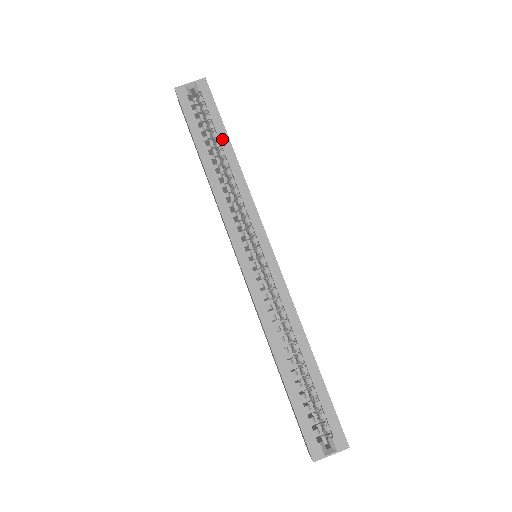
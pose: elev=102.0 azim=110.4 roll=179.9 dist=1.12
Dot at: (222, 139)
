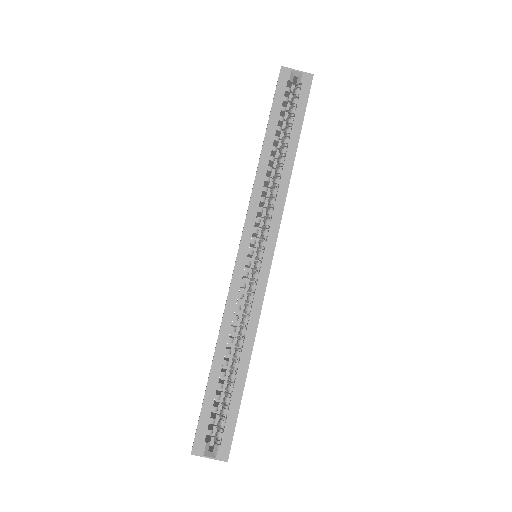
Dot at: (292, 138)
